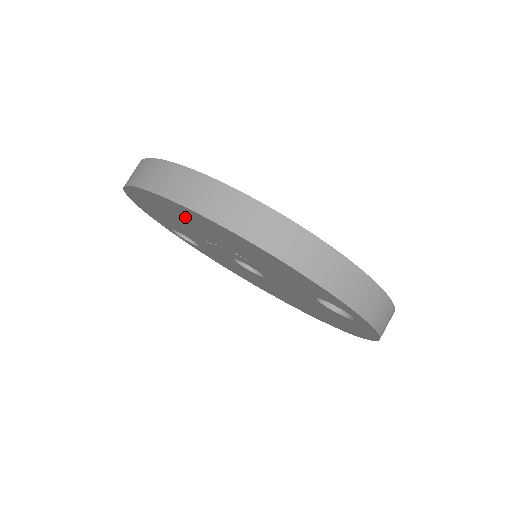
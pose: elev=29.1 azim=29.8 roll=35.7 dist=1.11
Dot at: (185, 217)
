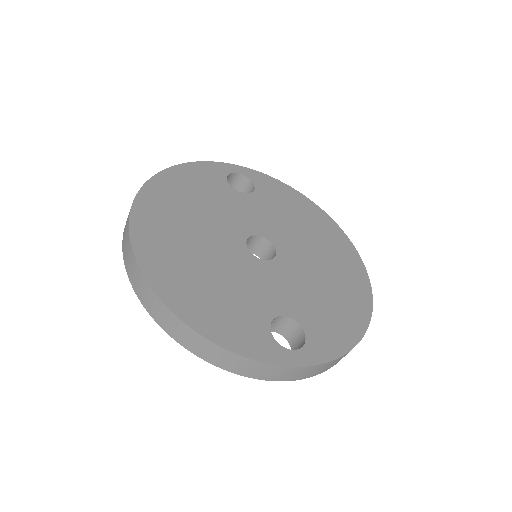
Dot at: occluded
